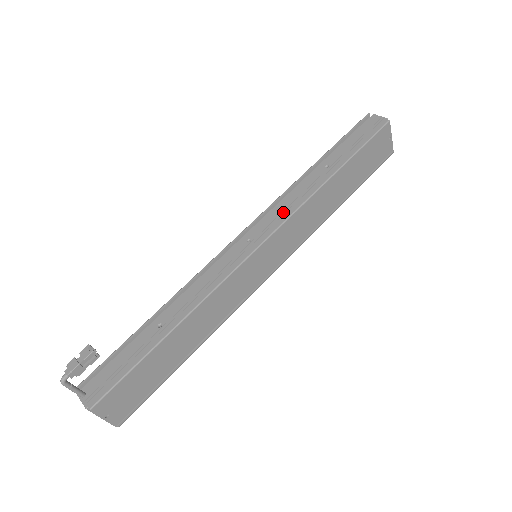
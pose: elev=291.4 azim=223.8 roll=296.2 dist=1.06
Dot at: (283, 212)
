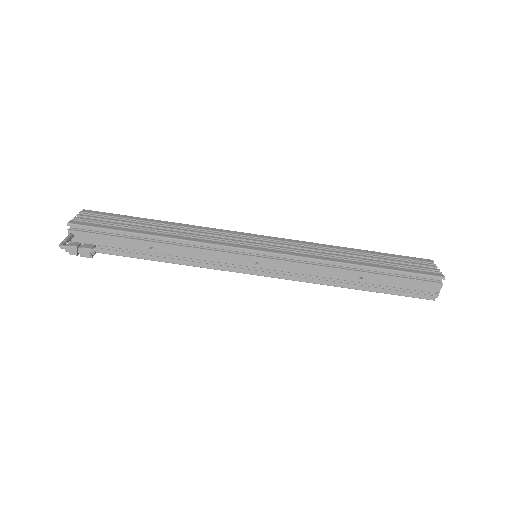
Dot at: (297, 273)
